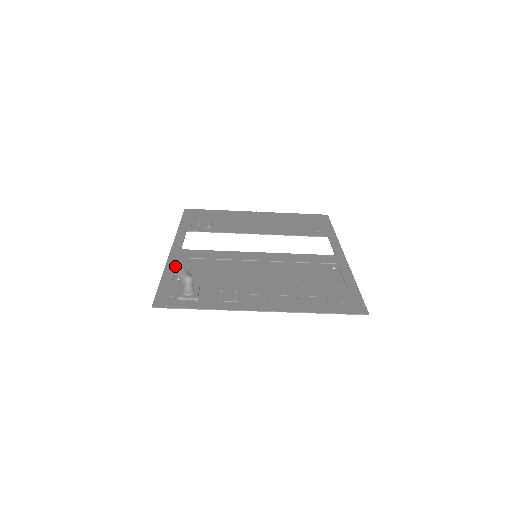
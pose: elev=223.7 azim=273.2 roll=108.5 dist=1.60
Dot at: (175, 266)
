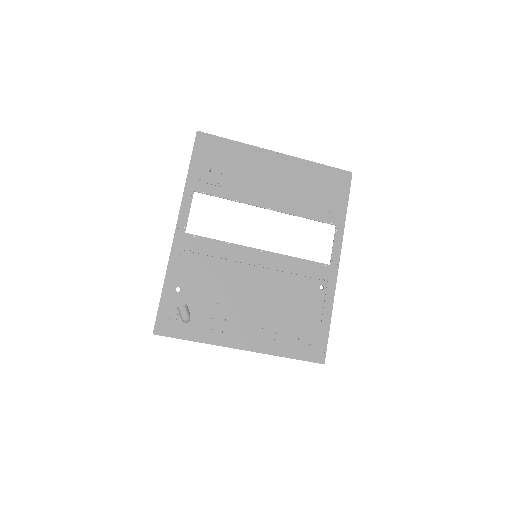
Dot at: (177, 267)
